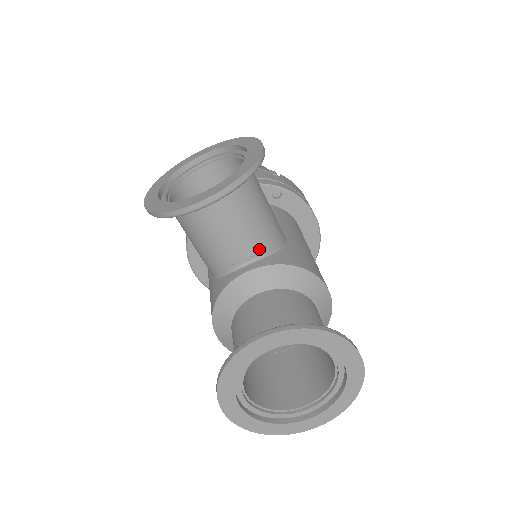
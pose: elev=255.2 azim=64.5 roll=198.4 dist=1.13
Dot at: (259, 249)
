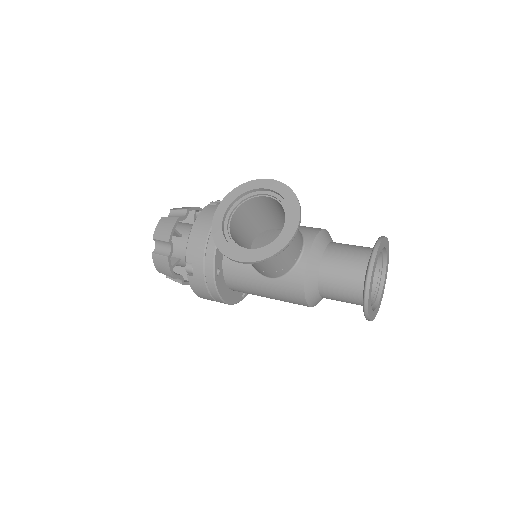
Dot at: (301, 237)
